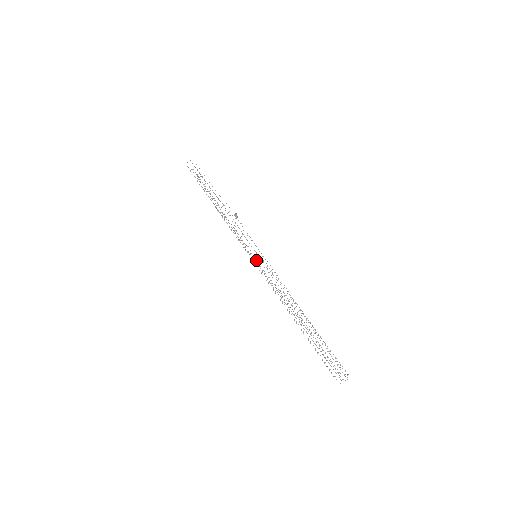
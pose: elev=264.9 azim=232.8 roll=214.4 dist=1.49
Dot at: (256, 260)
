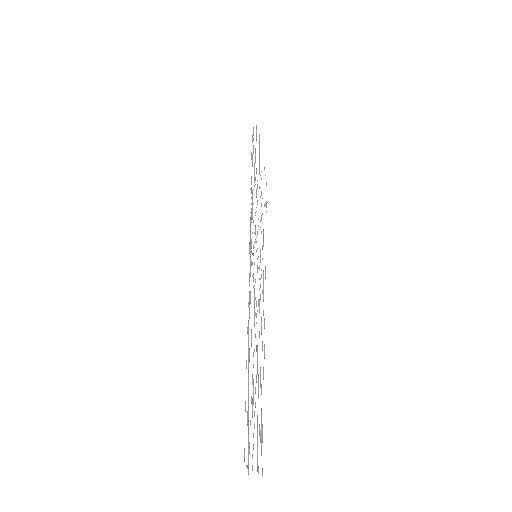
Dot at: occluded
